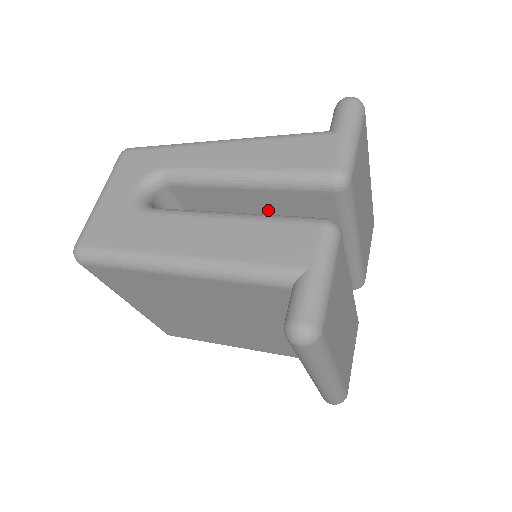
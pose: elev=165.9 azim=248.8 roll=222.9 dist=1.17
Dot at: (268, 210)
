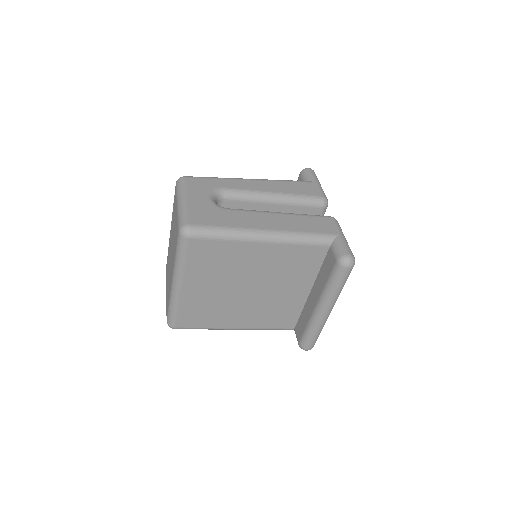
Dot at: occluded
